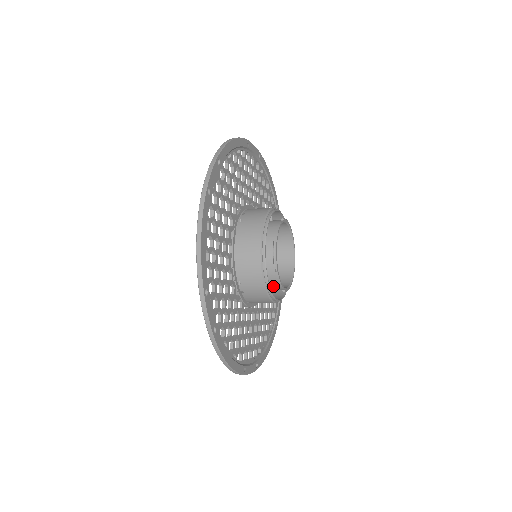
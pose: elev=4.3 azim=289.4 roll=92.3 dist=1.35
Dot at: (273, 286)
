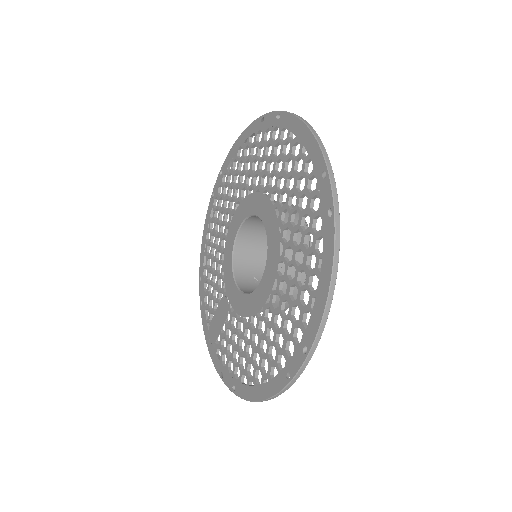
Dot at: occluded
